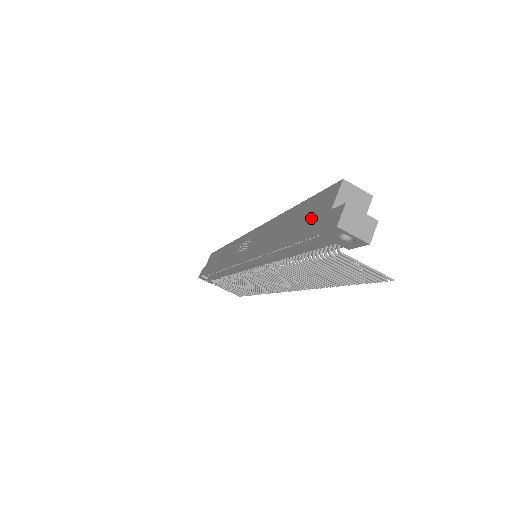
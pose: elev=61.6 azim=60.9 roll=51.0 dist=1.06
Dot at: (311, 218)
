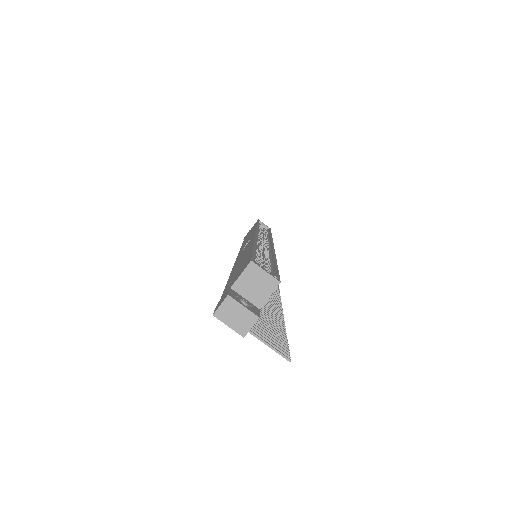
Dot at: (233, 278)
